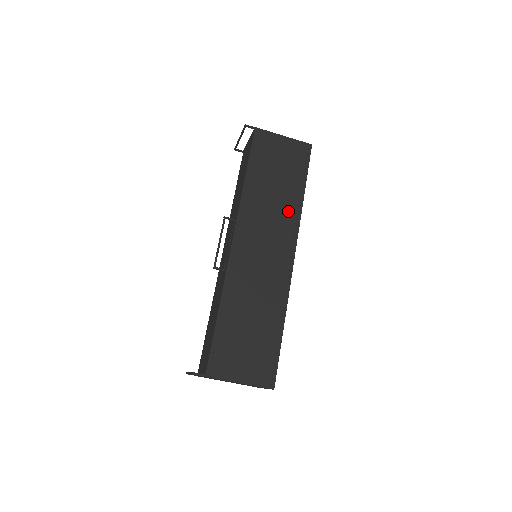
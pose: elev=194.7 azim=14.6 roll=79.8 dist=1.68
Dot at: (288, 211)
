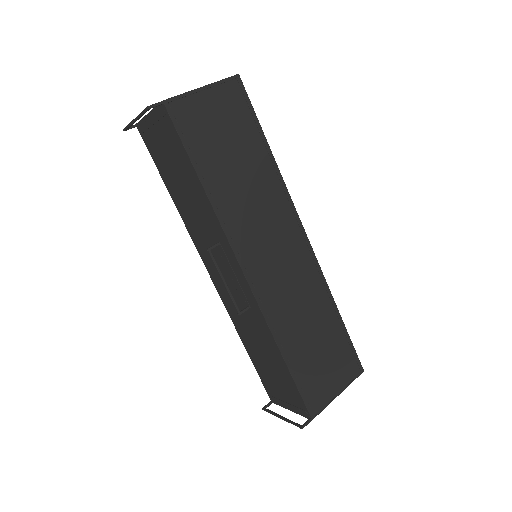
Dot at: (270, 189)
